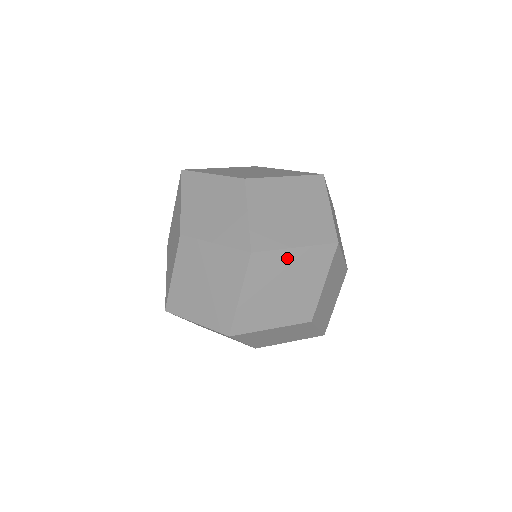
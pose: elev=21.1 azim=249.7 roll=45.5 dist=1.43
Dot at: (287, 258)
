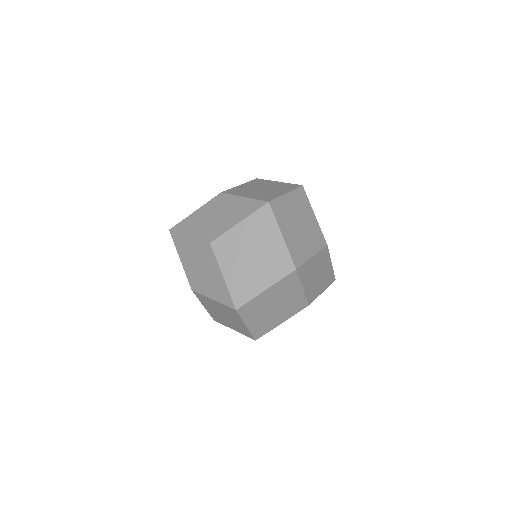
Dot at: occluded
